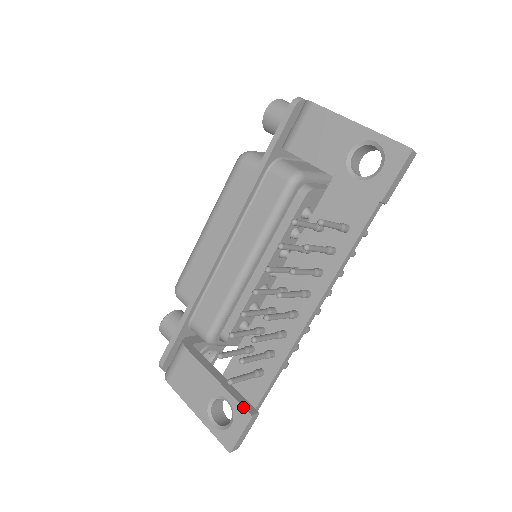
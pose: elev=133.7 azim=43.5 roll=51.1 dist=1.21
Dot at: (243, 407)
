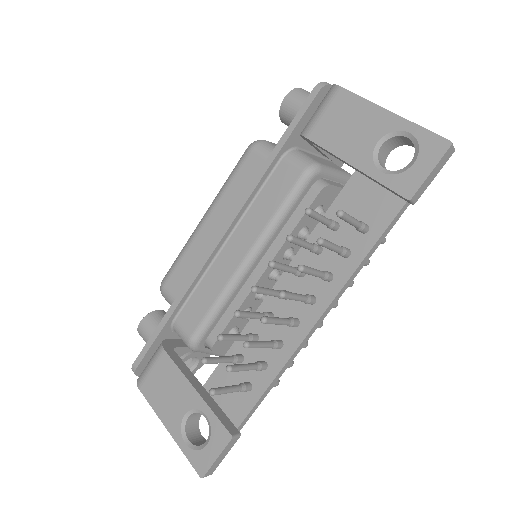
Dot at: (223, 425)
